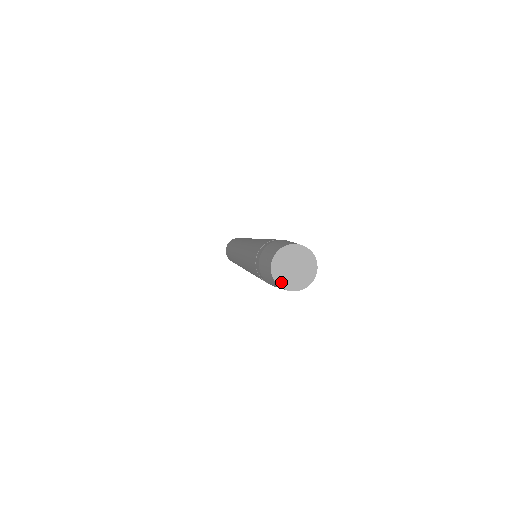
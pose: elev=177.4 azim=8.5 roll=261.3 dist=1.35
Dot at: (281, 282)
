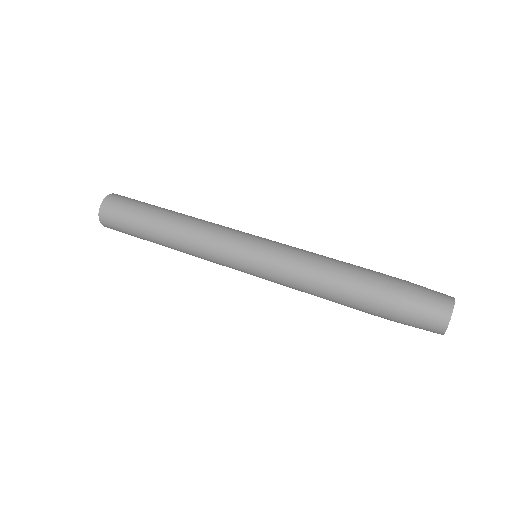
Dot at: occluded
